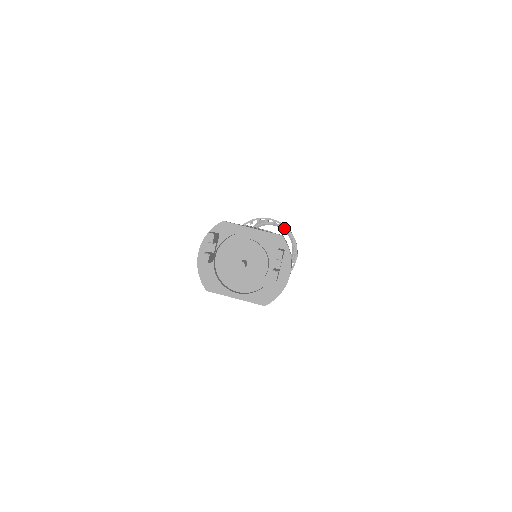
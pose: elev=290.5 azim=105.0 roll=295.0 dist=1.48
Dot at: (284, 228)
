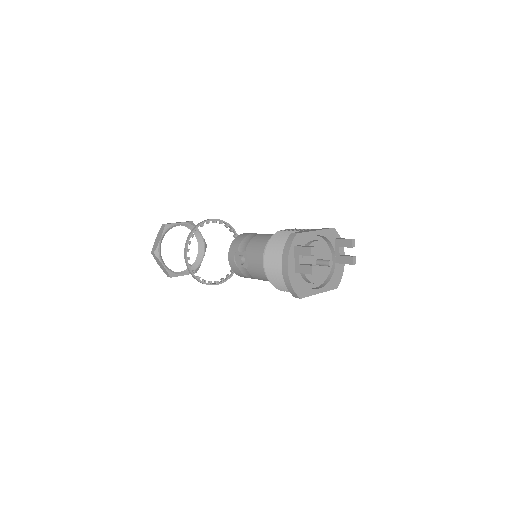
Dot at: (189, 224)
